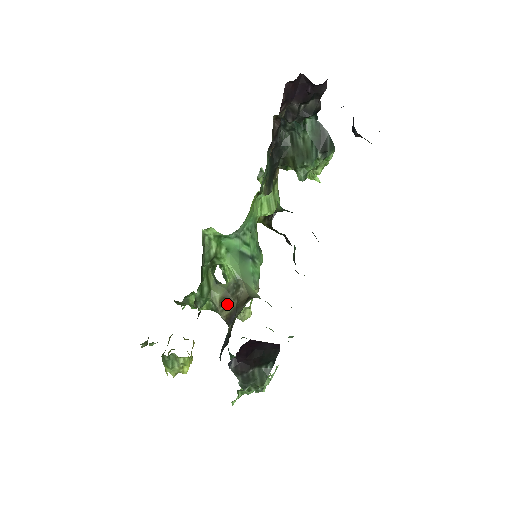
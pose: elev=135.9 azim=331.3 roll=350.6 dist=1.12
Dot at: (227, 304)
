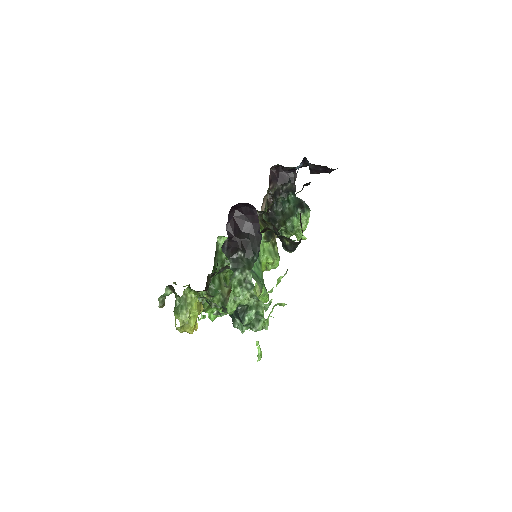
Dot at: occluded
